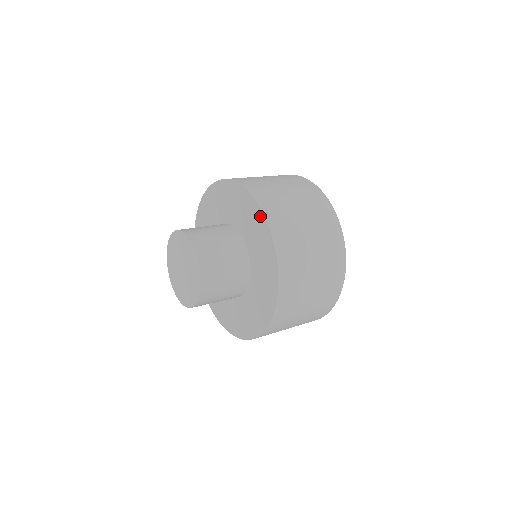
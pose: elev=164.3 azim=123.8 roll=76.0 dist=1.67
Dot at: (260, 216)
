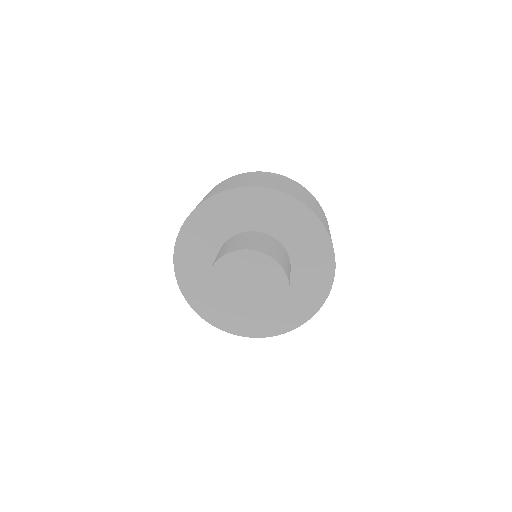
Dot at: (308, 215)
